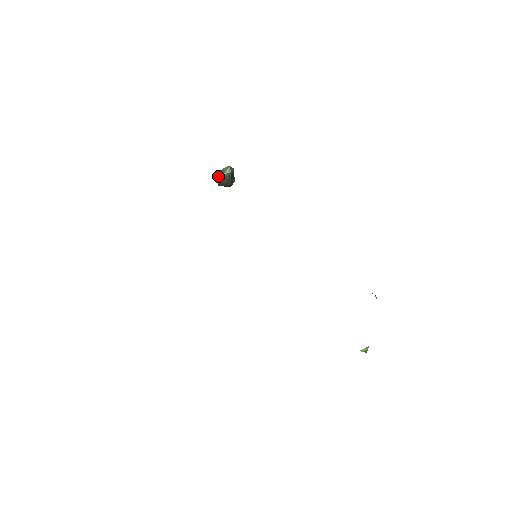
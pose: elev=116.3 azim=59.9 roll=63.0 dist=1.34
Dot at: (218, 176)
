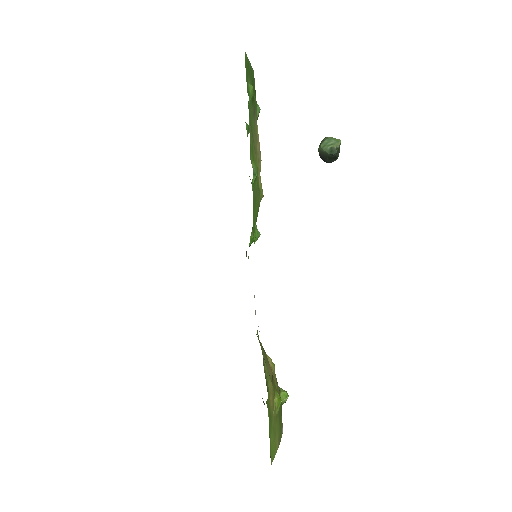
Dot at: (322, 141)
